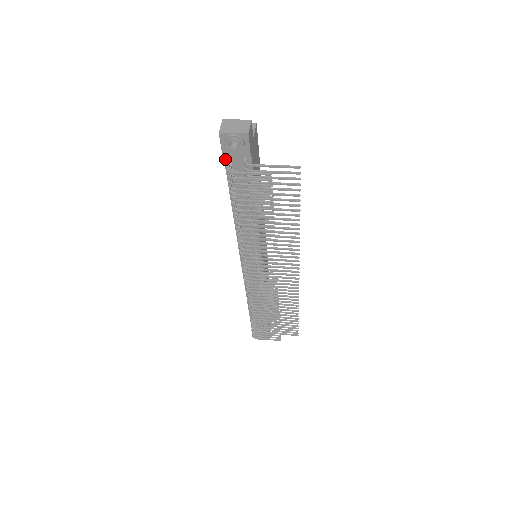
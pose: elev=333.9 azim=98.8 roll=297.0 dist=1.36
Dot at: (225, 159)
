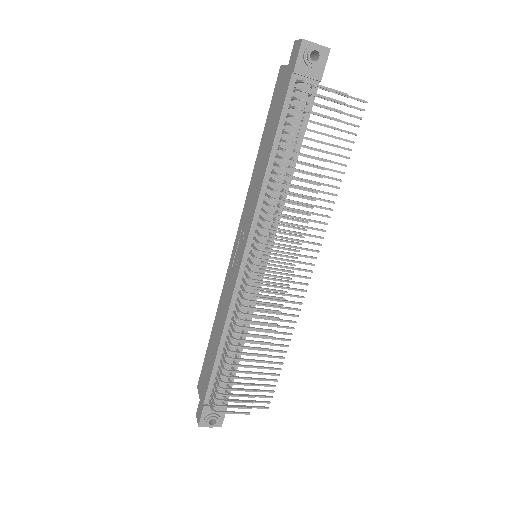
Dot at: (291, 80)
